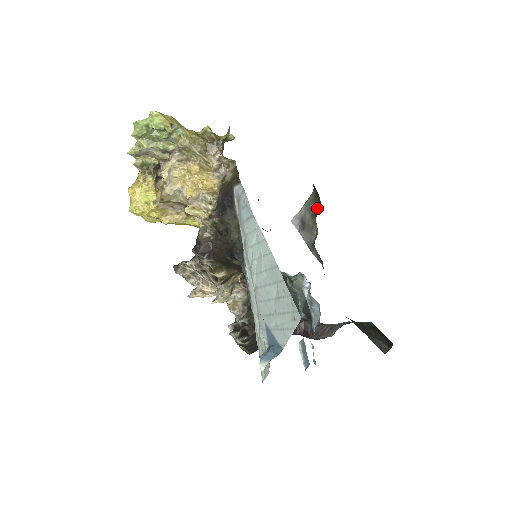
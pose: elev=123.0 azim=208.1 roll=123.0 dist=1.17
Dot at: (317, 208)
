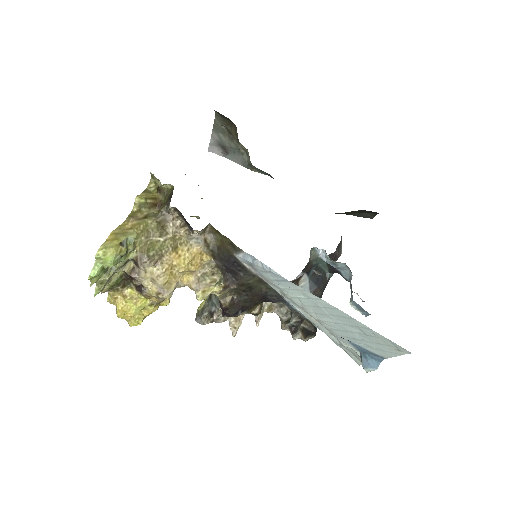
Dot at: (233, 130)
